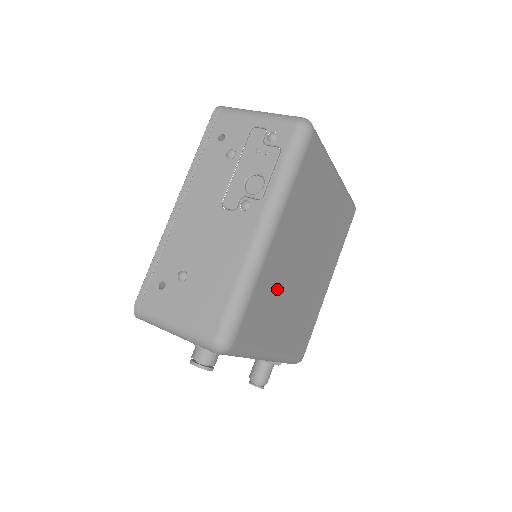
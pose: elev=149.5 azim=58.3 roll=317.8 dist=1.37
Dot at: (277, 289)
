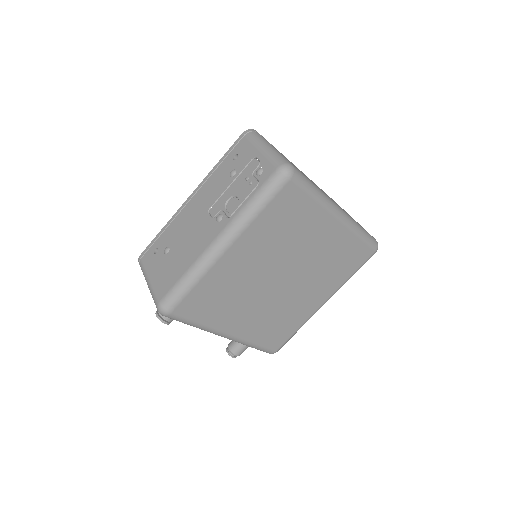
Dot at: (233, 289)
